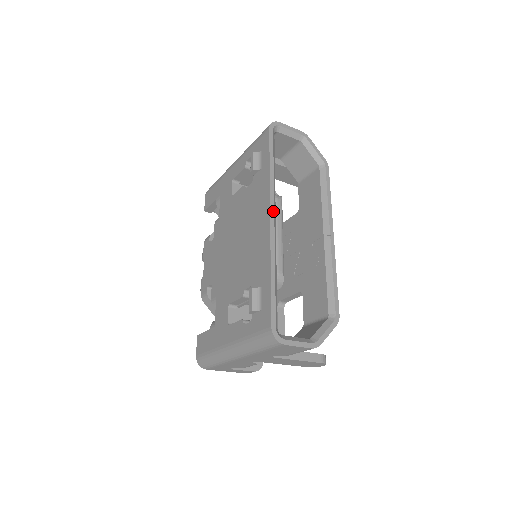
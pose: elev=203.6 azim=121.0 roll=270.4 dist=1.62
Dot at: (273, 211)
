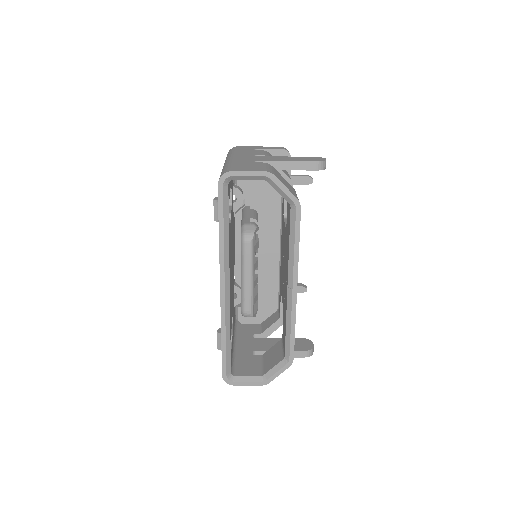
Dot at: (223, 281)
